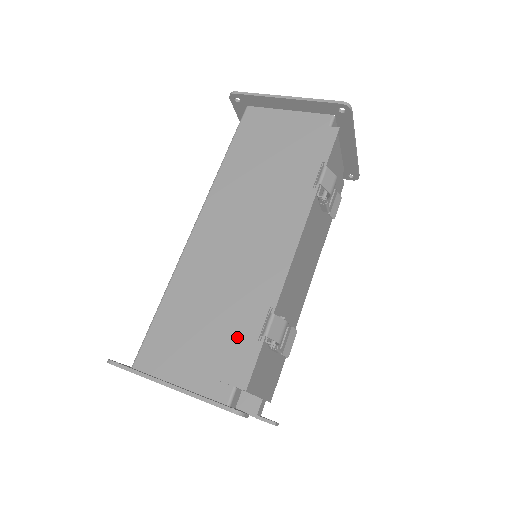
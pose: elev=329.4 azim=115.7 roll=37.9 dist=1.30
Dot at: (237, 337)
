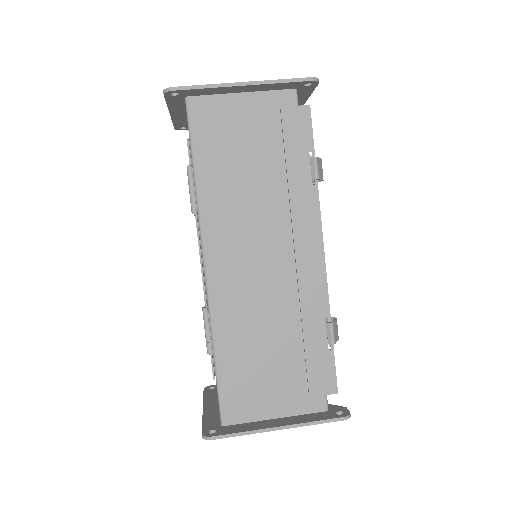
Dot at: (309, 356)
